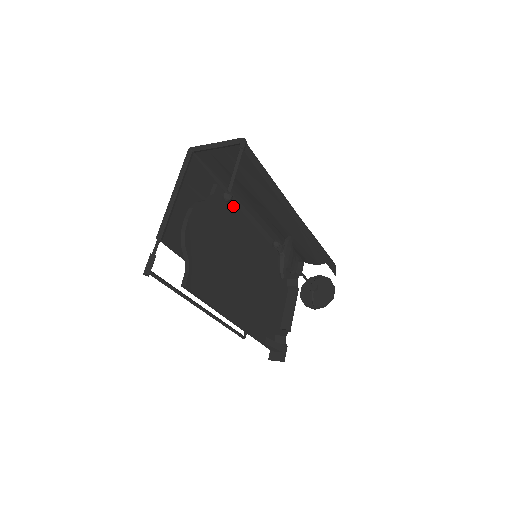
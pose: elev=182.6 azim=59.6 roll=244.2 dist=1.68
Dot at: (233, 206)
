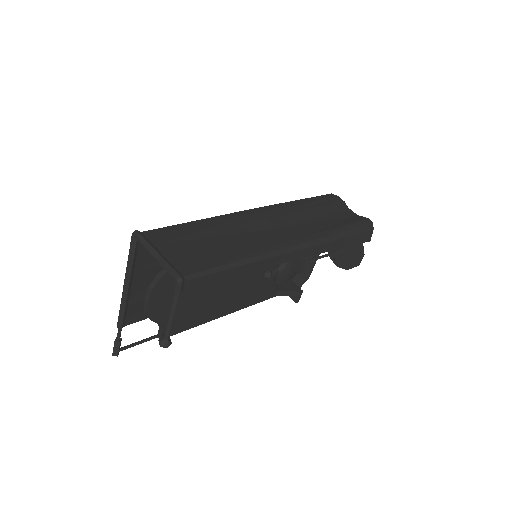
Dot at: occluded
